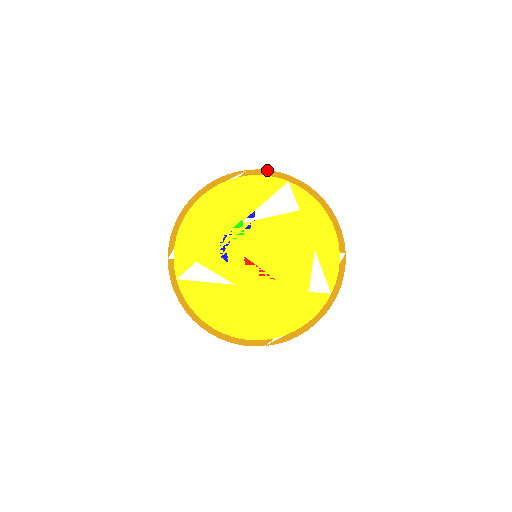
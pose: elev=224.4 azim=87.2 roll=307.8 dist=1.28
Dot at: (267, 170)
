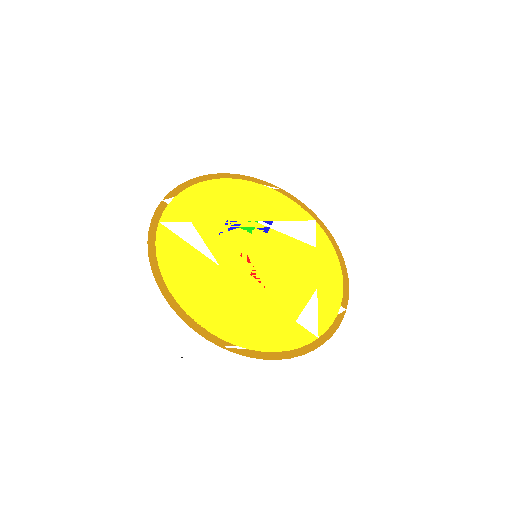
Dot at: occluded
